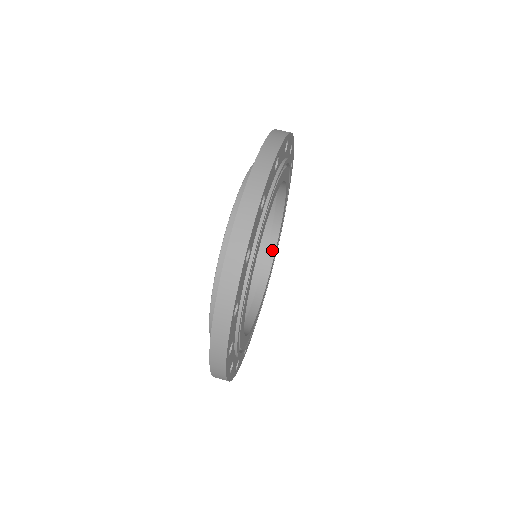
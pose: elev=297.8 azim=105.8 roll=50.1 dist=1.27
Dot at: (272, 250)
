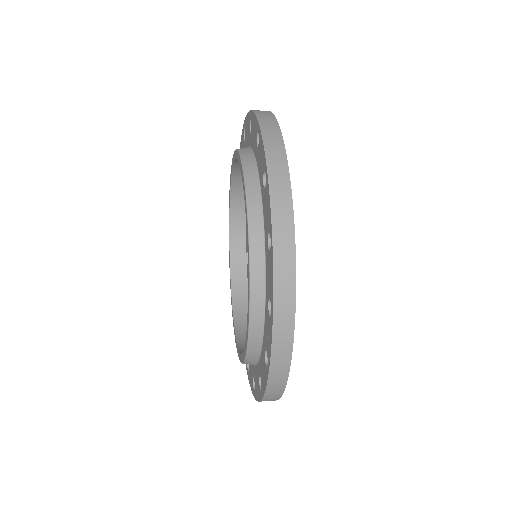
Dot at: occluded
